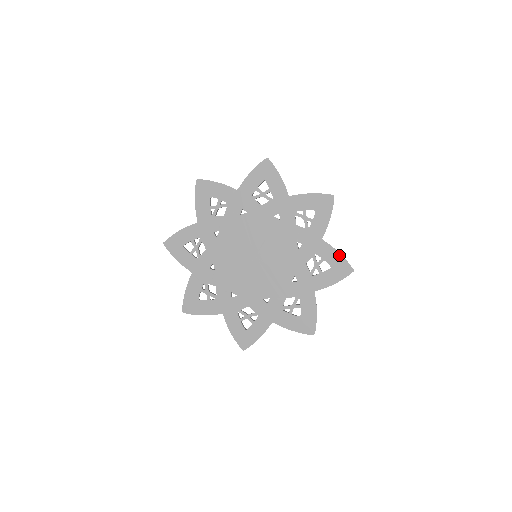
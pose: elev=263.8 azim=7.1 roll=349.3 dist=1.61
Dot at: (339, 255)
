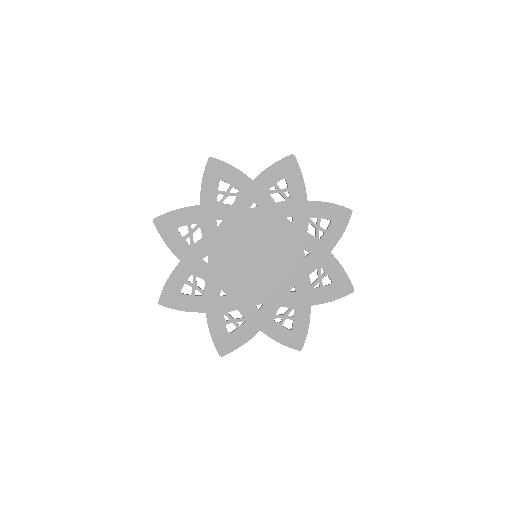
Dot at: (307, 329)
